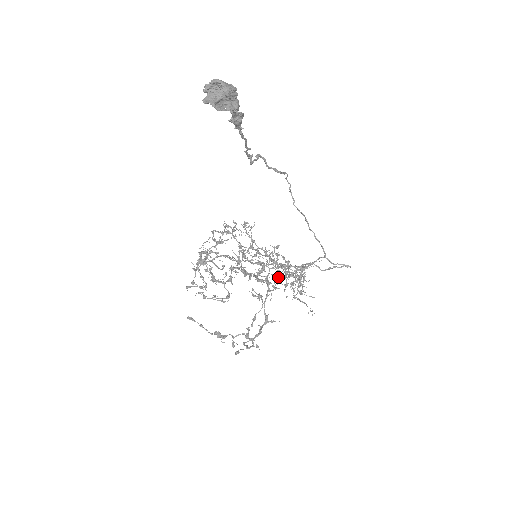
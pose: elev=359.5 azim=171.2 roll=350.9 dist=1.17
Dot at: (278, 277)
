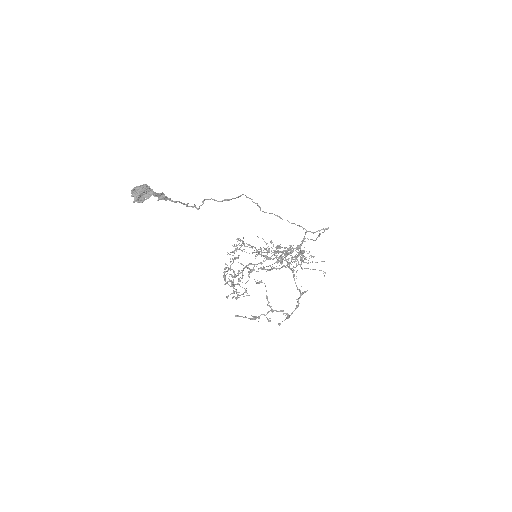
Dot at: (276, 262)
